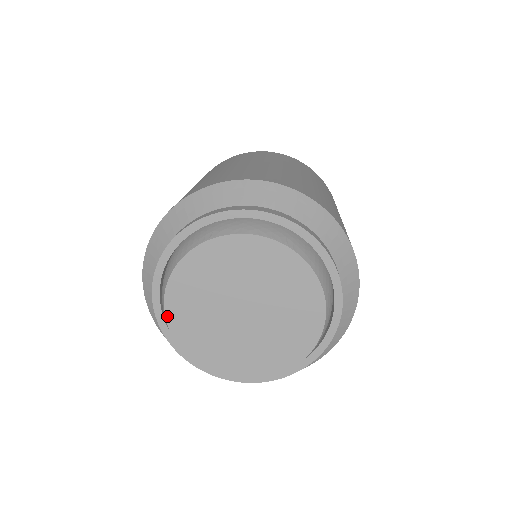
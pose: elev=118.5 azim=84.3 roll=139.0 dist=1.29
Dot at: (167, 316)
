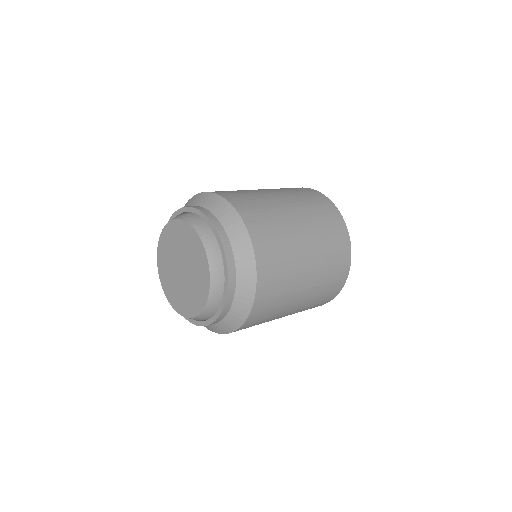
Dot at: (159, 243)
